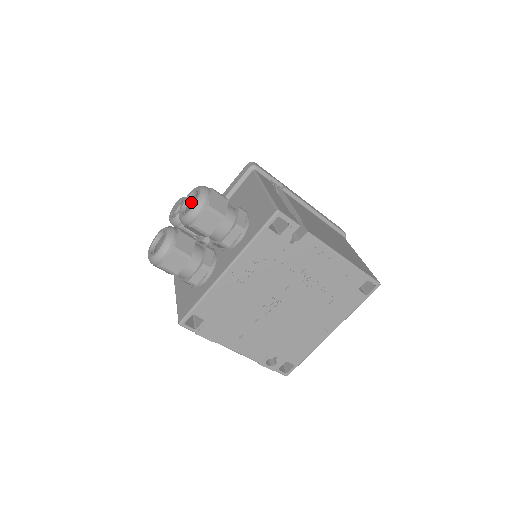
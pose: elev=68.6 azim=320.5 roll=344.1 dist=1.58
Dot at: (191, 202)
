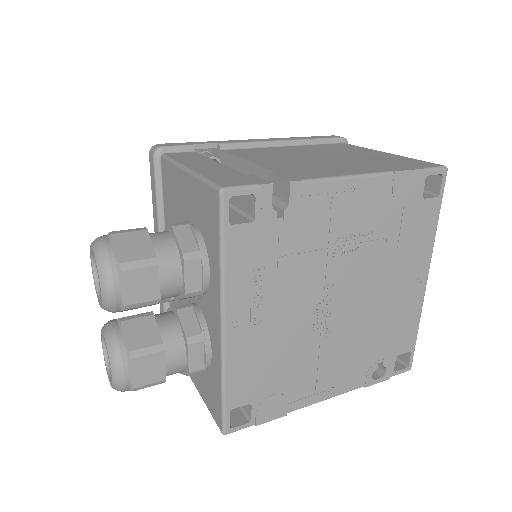
Dot at: occluded
